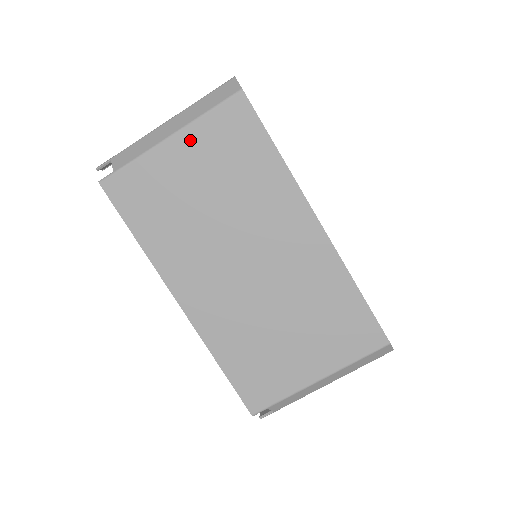
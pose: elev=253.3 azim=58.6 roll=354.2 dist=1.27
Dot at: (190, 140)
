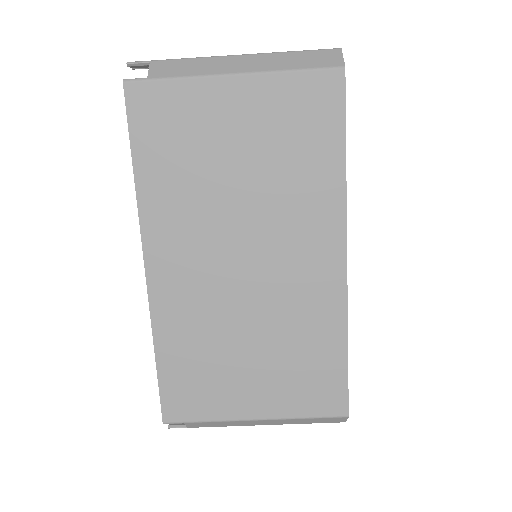
Dot at: (256, 91)
